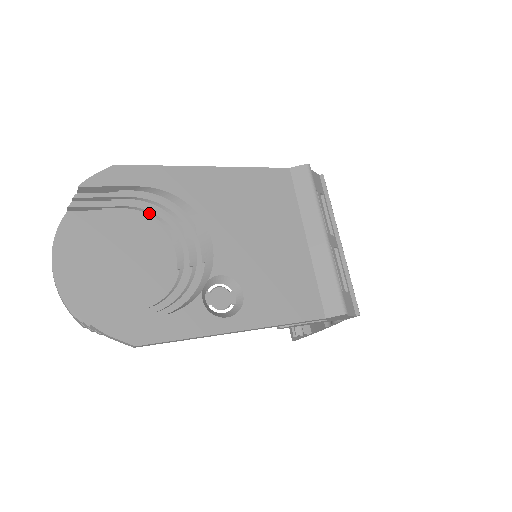
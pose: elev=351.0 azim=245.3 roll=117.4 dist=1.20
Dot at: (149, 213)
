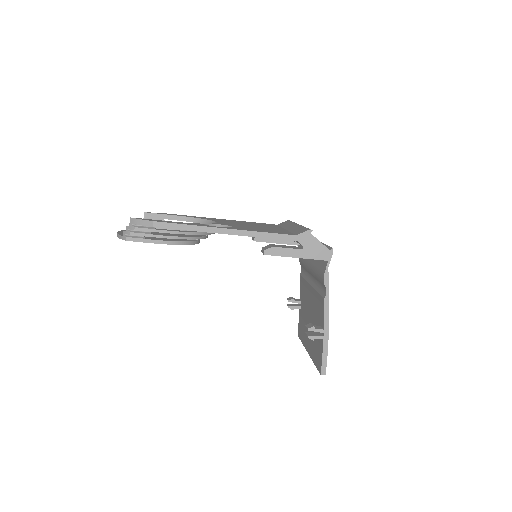
Dot at: occluded
